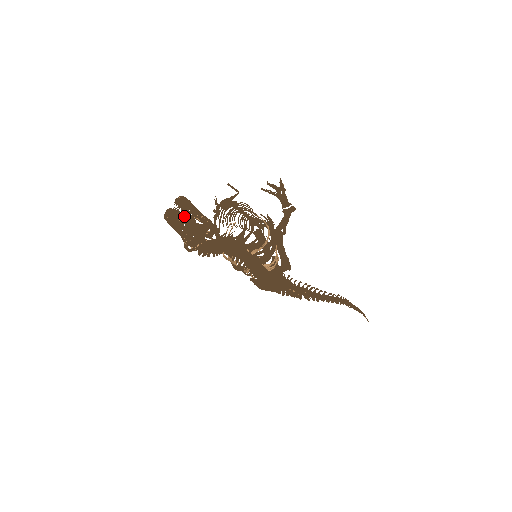
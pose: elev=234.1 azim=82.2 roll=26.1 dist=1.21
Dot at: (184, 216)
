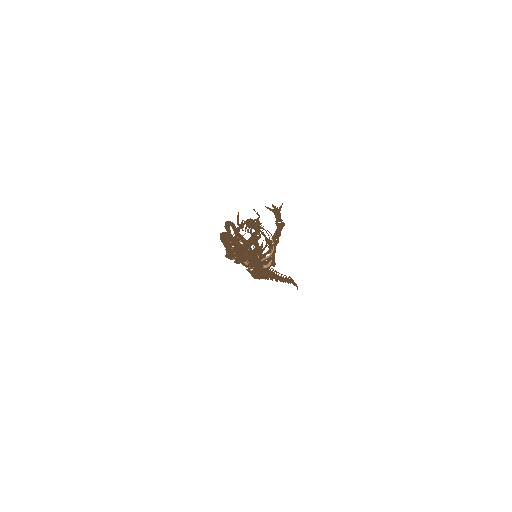
Dot at: (234, 239)
